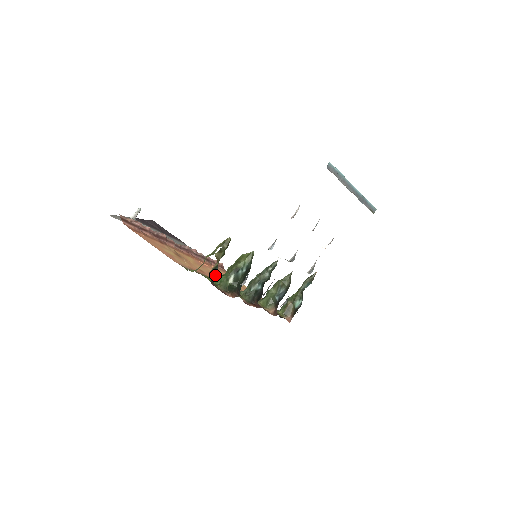
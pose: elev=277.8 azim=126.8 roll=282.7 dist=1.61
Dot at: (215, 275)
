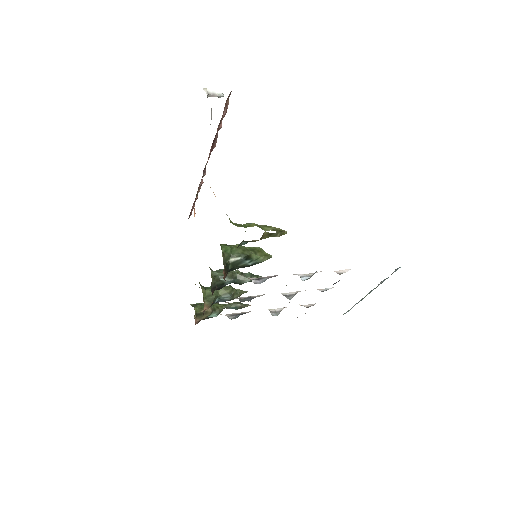
Dot at: occluded
